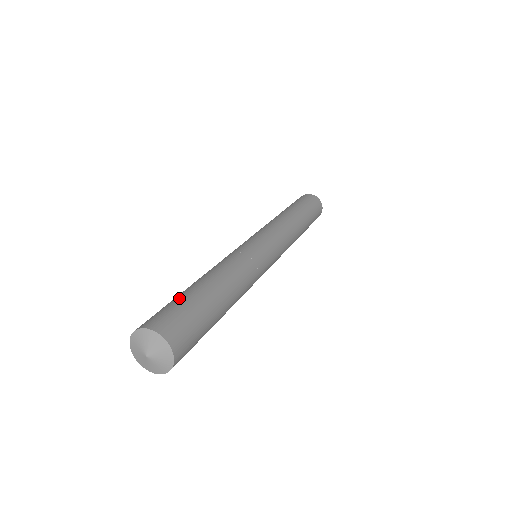
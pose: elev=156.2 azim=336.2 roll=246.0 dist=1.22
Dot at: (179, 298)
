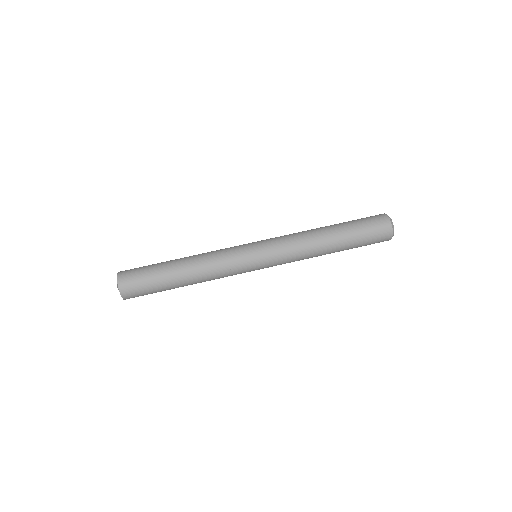
Dot at: (152, 270)
